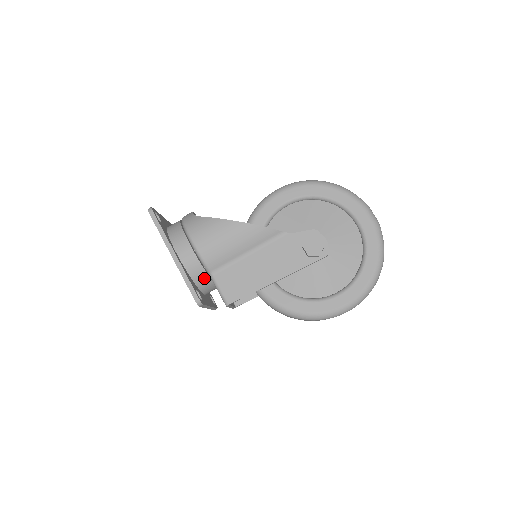
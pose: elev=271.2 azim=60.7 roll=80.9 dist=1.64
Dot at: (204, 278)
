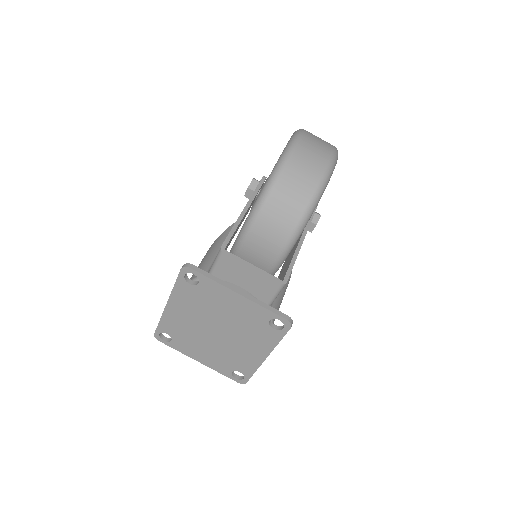
Dot at: occluded
